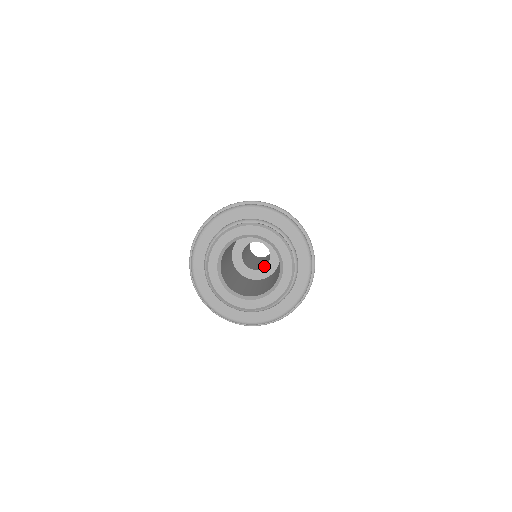
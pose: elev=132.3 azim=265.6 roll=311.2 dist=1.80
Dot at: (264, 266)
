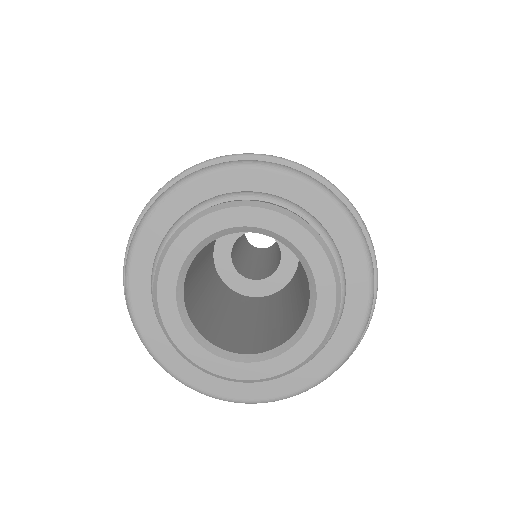
Dot at: (266, 274)
